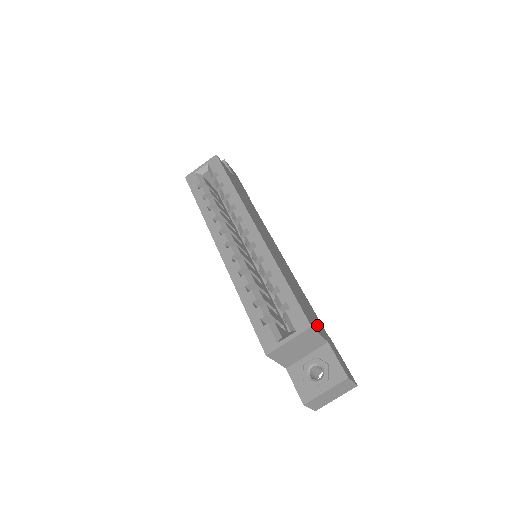
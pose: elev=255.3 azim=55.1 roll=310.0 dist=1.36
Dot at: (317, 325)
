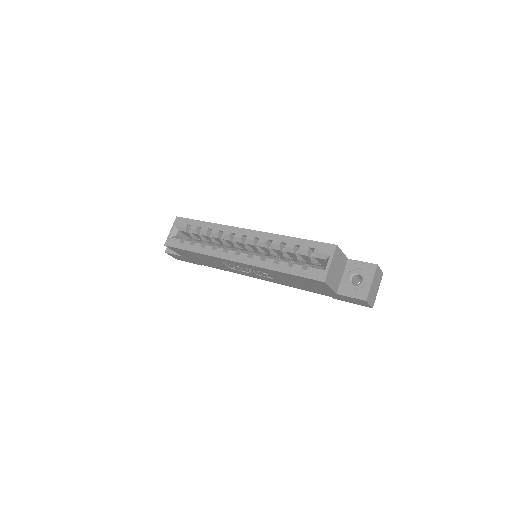
Dot at: occluded
